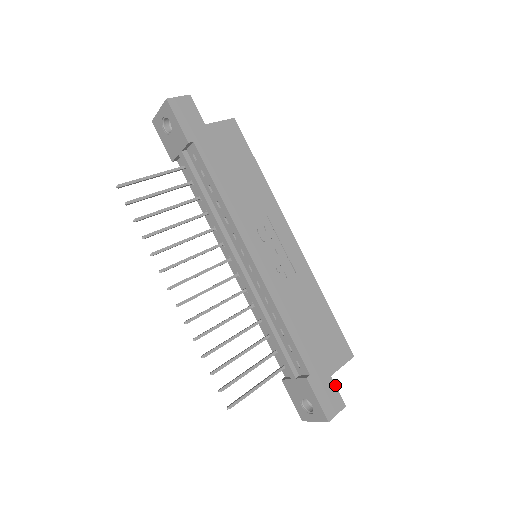
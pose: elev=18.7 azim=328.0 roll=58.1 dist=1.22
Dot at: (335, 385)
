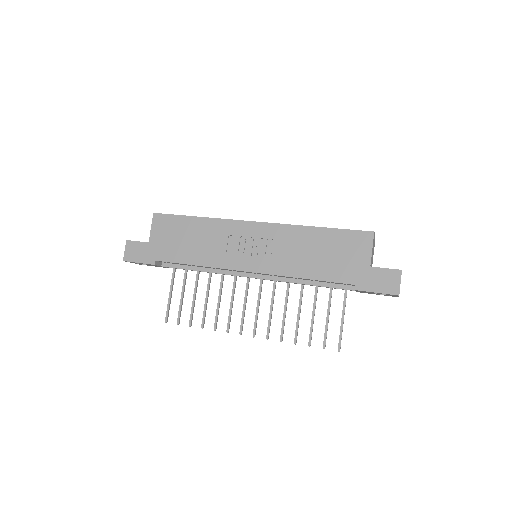
Dot at: (379, 268)
